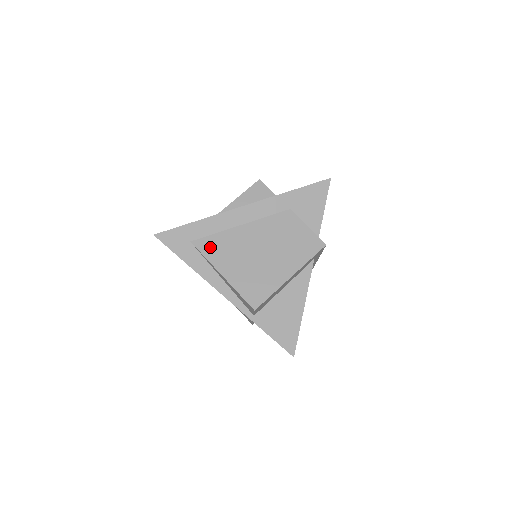
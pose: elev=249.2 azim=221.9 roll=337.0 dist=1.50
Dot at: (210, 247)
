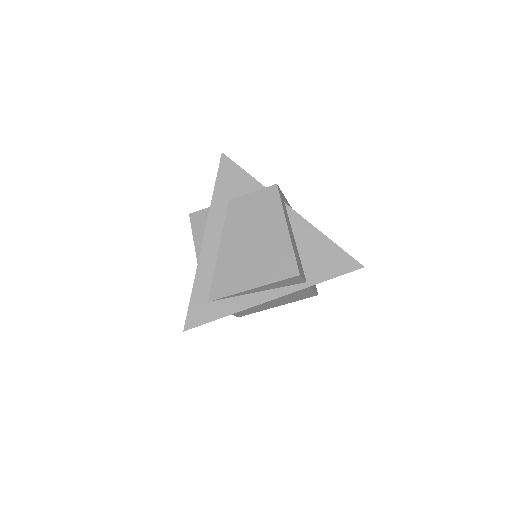
Dot at: (222, 287)
